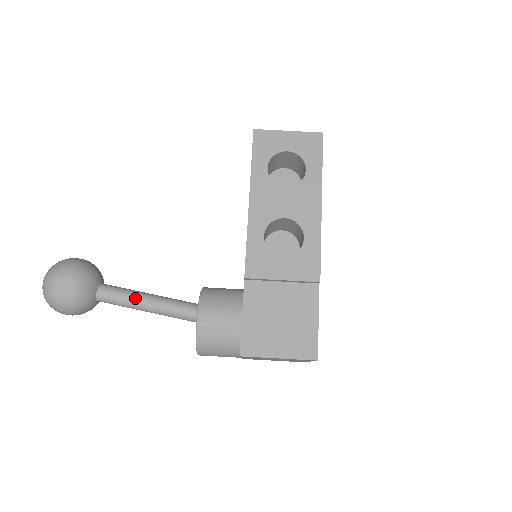
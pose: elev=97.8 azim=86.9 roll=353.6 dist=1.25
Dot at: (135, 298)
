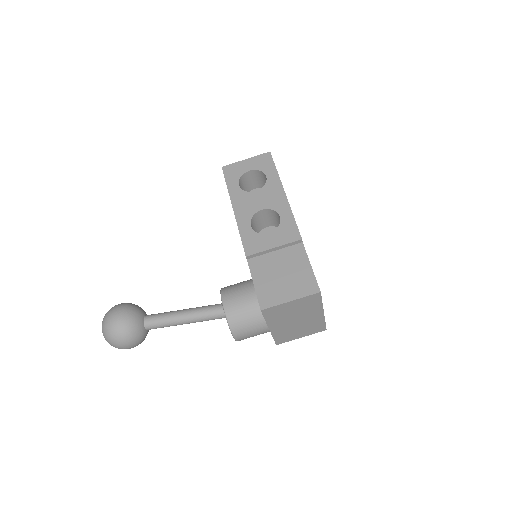
Dot at: (173, 314)
